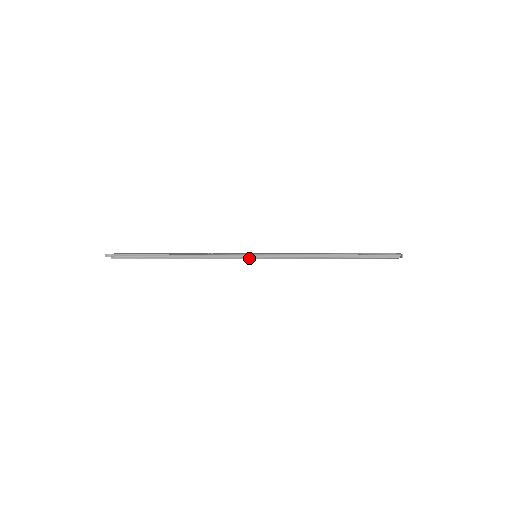
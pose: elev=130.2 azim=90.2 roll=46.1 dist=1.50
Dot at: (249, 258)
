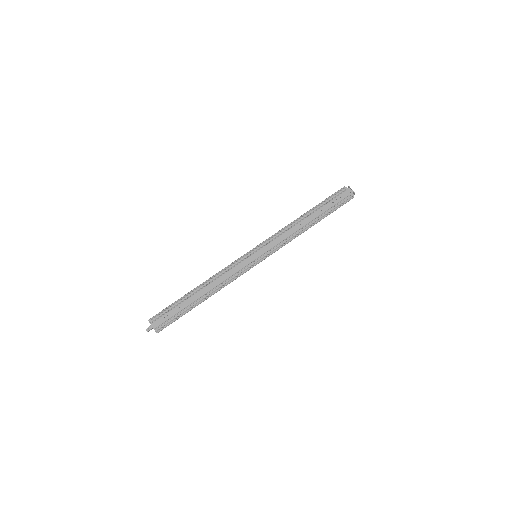
Dot at: (255, 265)
